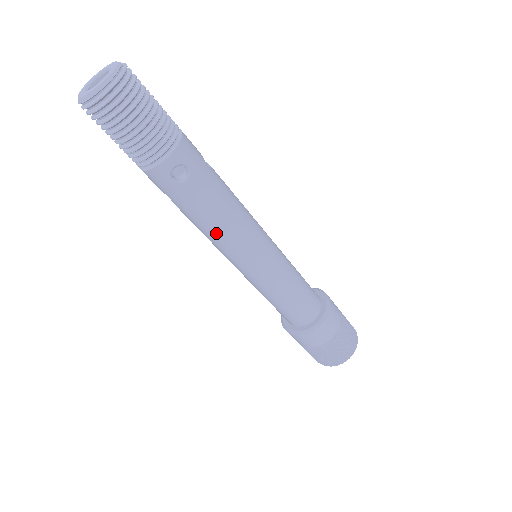
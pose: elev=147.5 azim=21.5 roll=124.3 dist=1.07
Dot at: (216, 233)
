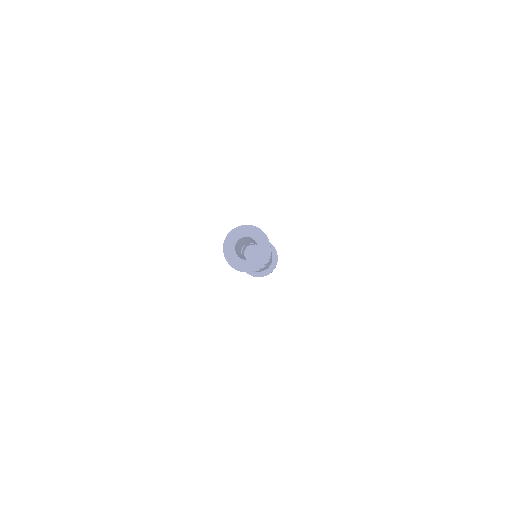
Dot at: occluded
